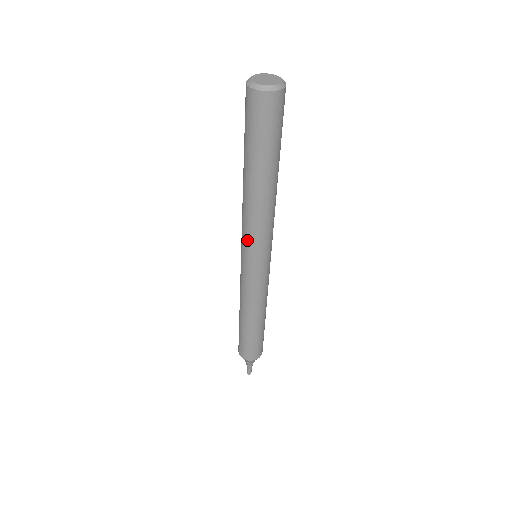
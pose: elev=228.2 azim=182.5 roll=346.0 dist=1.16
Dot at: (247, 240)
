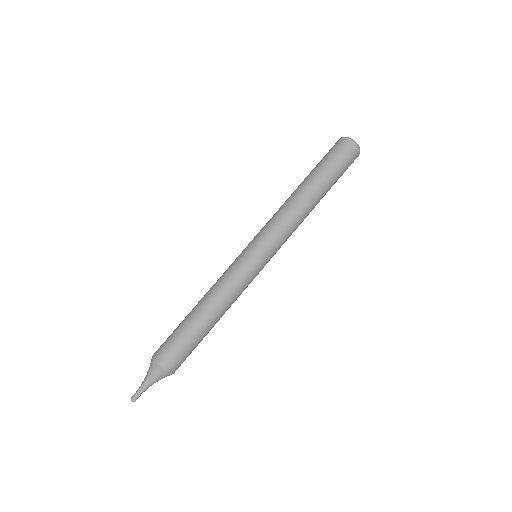
Dot at: (275, 234)
